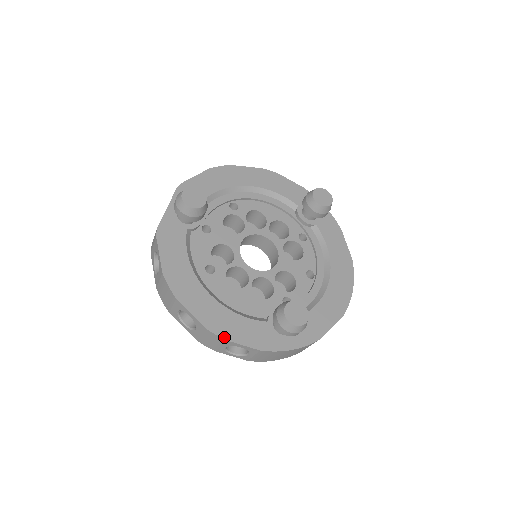
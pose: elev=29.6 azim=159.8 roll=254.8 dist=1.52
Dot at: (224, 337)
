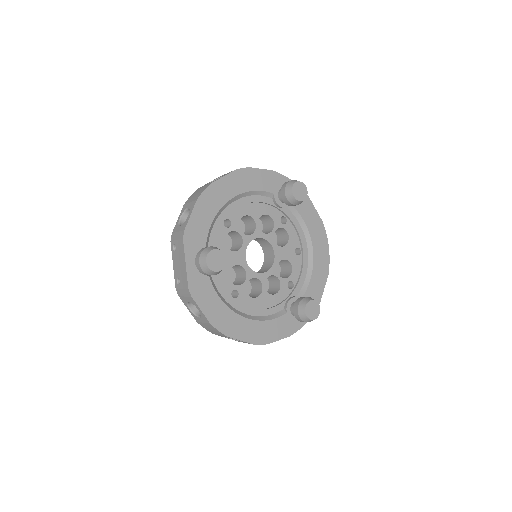
Dot at: (267, 343)
